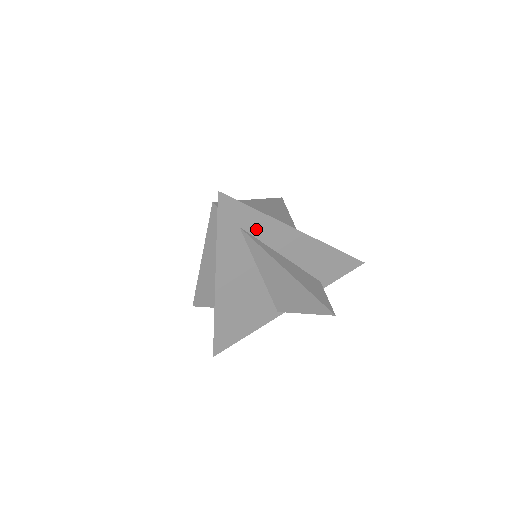
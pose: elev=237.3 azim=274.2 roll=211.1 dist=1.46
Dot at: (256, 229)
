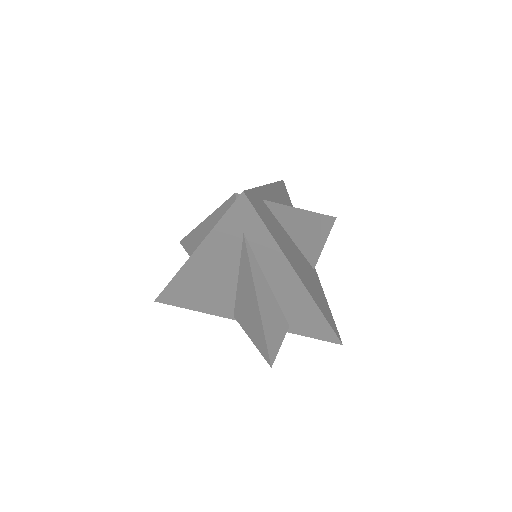
Dot at: (259, 247)
